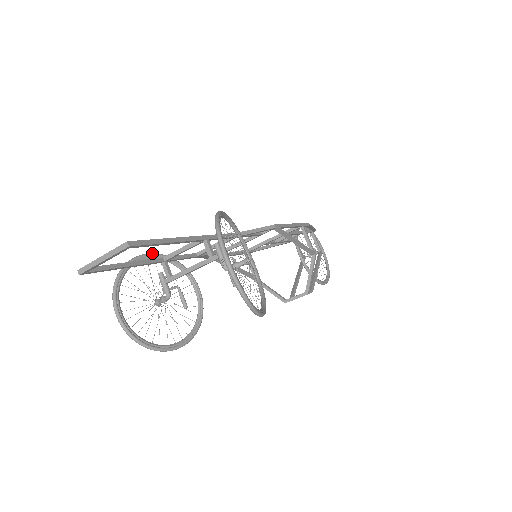
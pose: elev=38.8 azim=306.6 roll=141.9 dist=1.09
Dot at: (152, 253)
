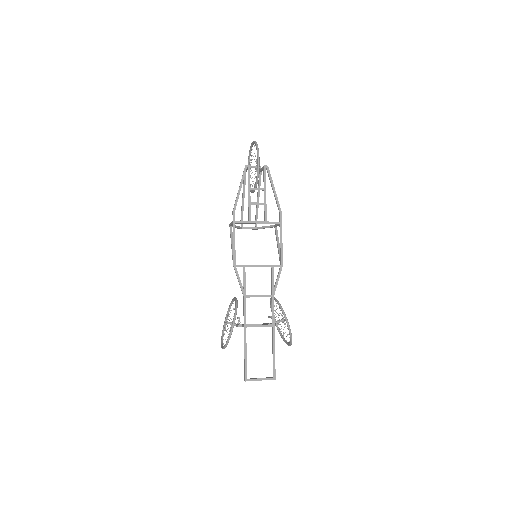
Dot at: occluded
